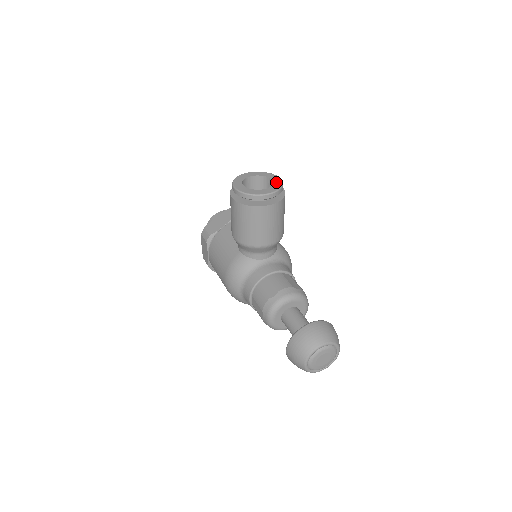
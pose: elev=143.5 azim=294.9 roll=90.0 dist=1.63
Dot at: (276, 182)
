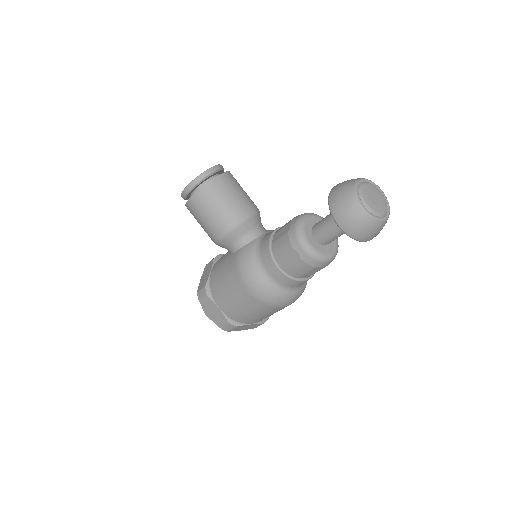
Dot at: occluded
